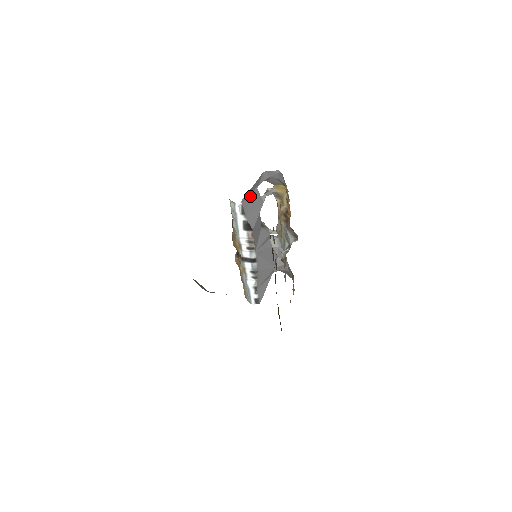
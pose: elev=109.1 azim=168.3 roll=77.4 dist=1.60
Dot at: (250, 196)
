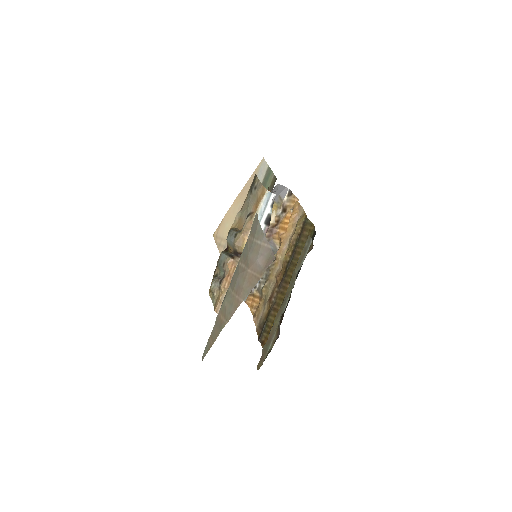
Dot at: occluded
